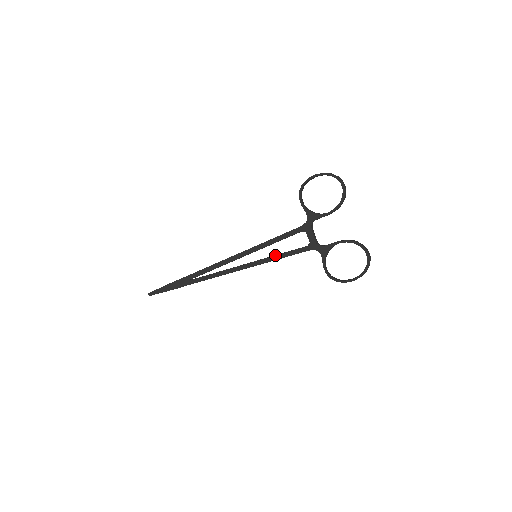
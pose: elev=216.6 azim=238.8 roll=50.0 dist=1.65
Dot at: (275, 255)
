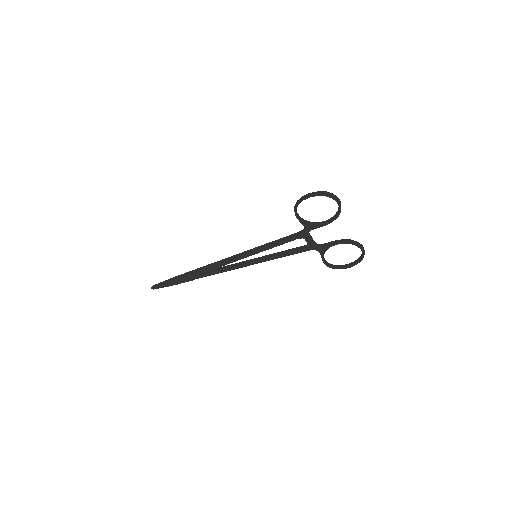
Dot at: (276, 256)
